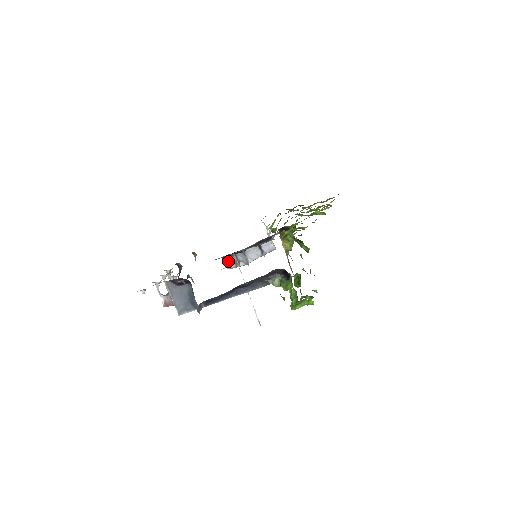
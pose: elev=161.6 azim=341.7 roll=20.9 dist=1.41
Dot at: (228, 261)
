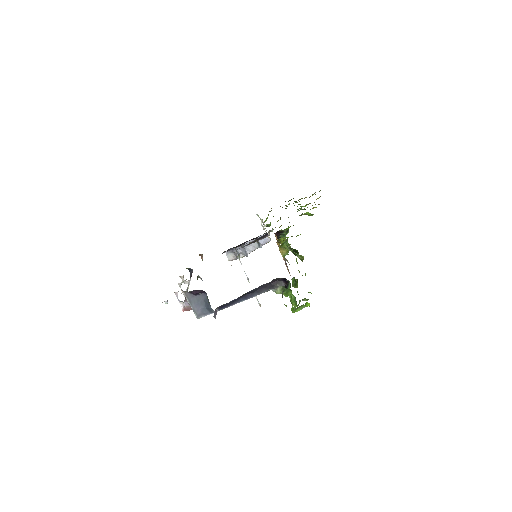
Dot at: (229, 254)
